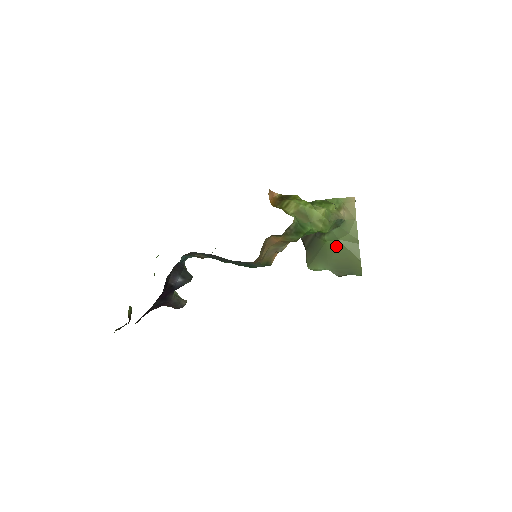
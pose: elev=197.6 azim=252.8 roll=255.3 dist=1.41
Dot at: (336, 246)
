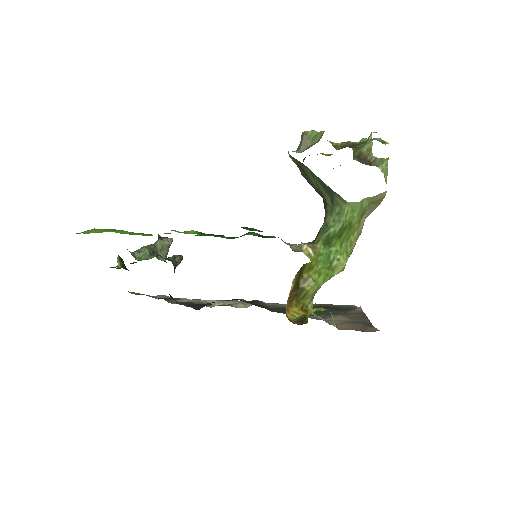
Dot at: occluded
